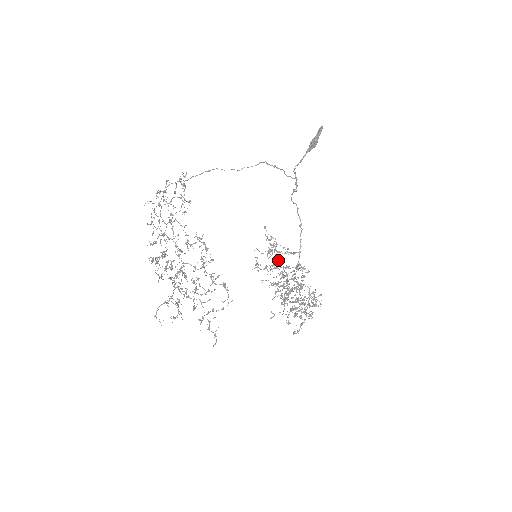
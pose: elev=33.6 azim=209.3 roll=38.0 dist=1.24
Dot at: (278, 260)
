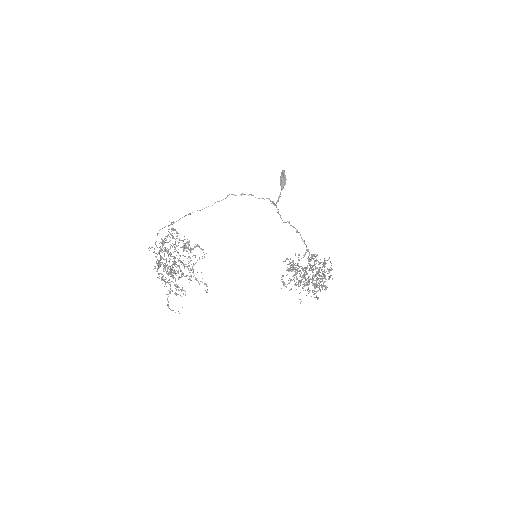
Dot at: (297, 269)
